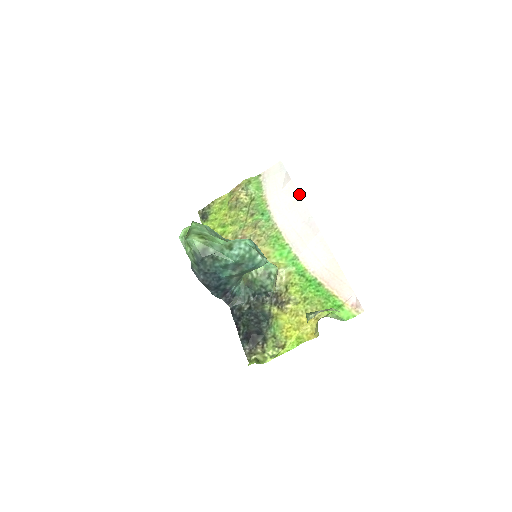
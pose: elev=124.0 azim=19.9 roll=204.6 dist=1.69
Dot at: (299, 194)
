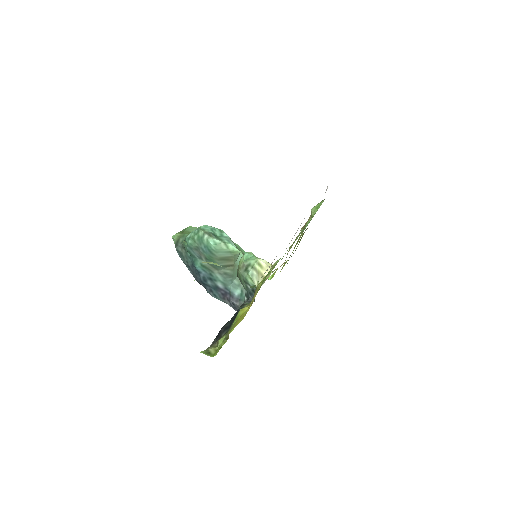
Dot at: occluded
